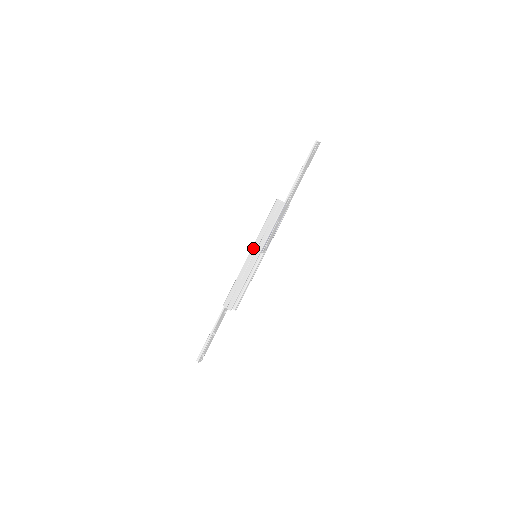
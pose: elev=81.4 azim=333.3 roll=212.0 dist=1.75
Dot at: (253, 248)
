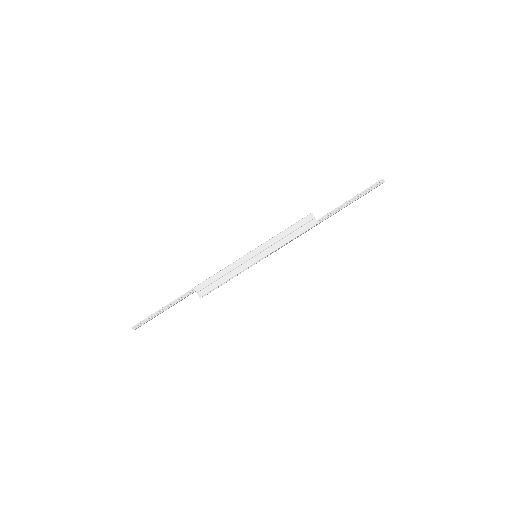
Dot at: (259, 248)
